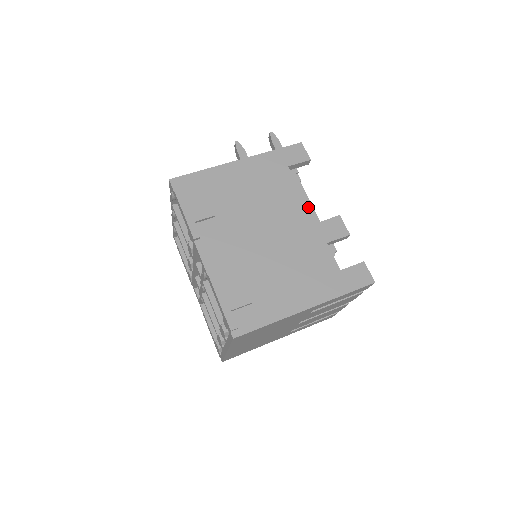
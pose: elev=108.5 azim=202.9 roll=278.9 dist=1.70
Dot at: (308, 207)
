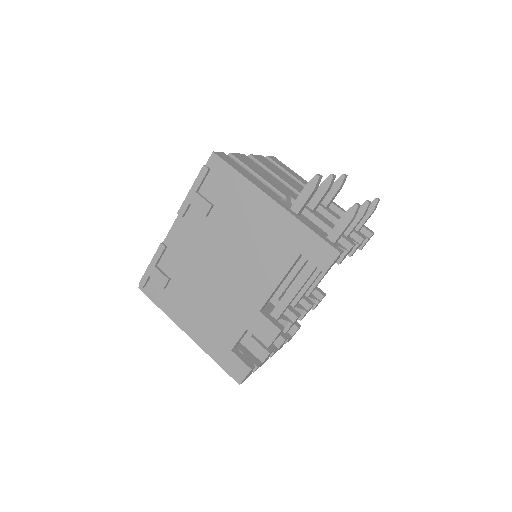
Dot at: (269, 296)
